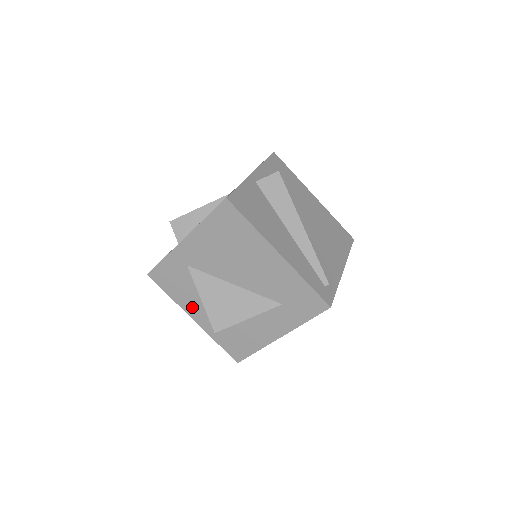
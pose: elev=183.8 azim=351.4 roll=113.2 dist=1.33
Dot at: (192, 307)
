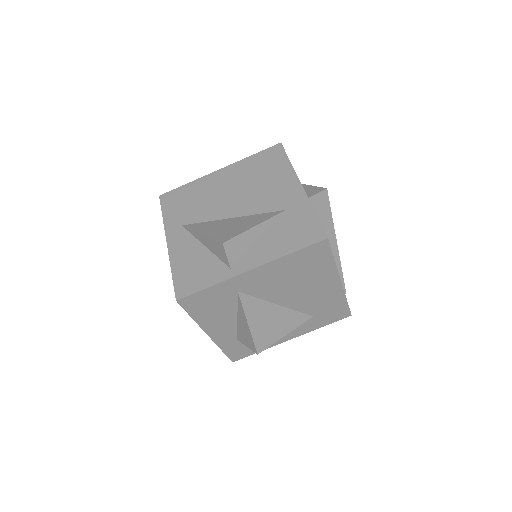
Dot at: (215, 325)
